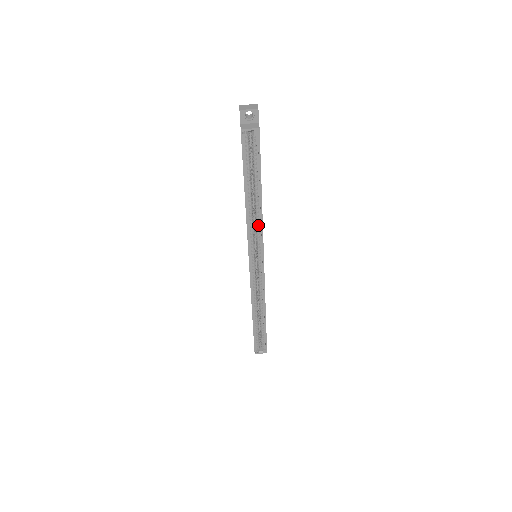
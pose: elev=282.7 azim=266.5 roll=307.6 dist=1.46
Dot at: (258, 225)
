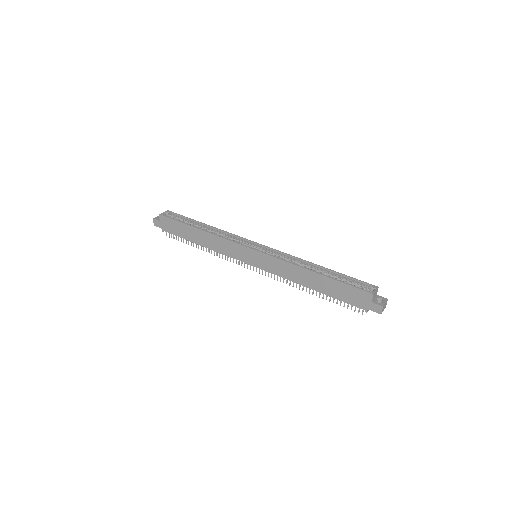
Dot at: (226, 235)
